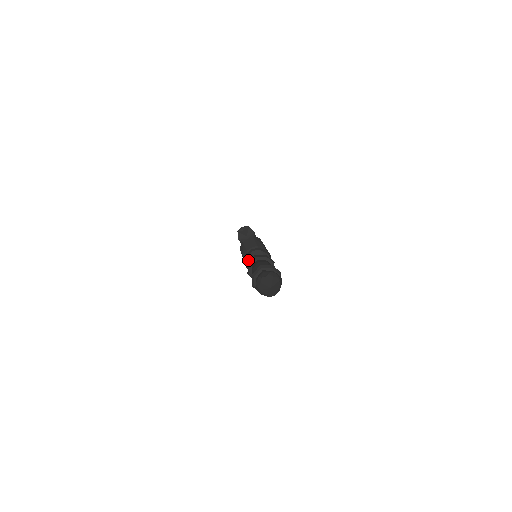
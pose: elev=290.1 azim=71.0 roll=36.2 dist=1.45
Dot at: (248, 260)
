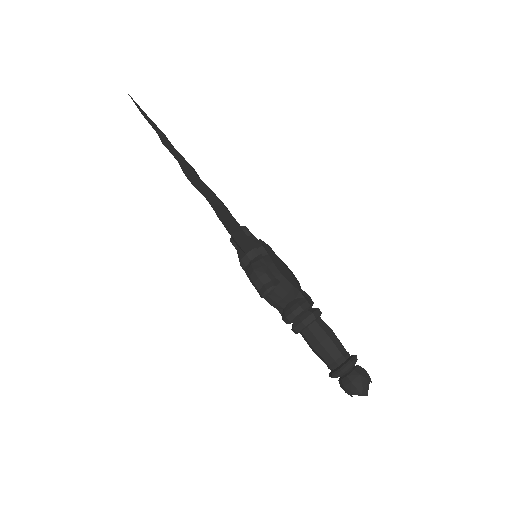
Dot at: (290, 323)
